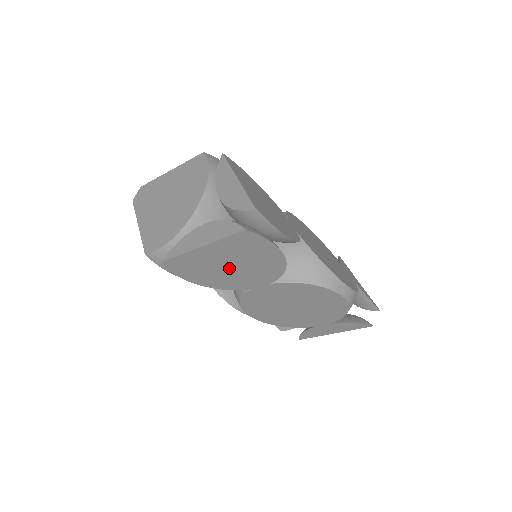
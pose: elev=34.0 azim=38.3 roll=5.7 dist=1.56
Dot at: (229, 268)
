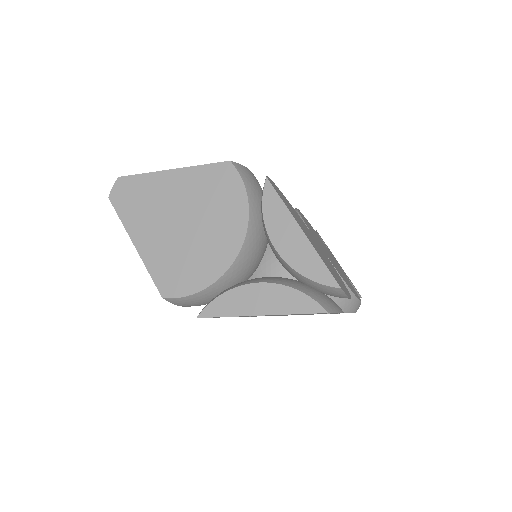
Dot at: (270, 315)
